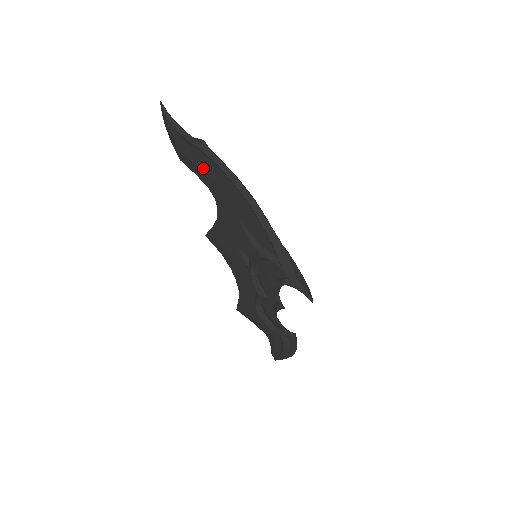
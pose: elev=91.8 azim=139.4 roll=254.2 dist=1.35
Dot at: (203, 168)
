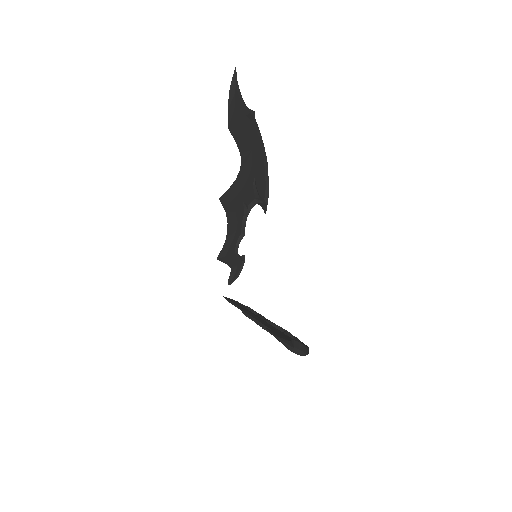
Dot at: occluded
